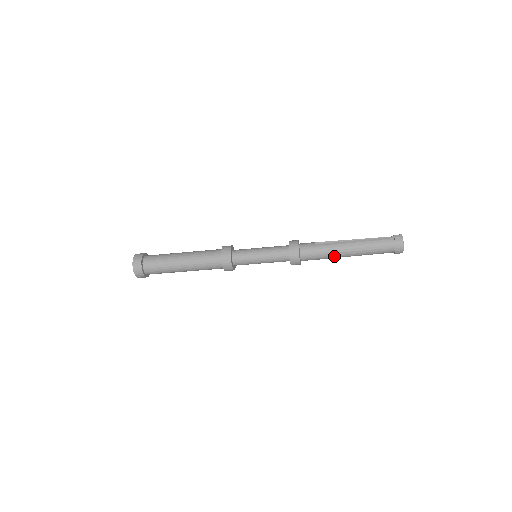
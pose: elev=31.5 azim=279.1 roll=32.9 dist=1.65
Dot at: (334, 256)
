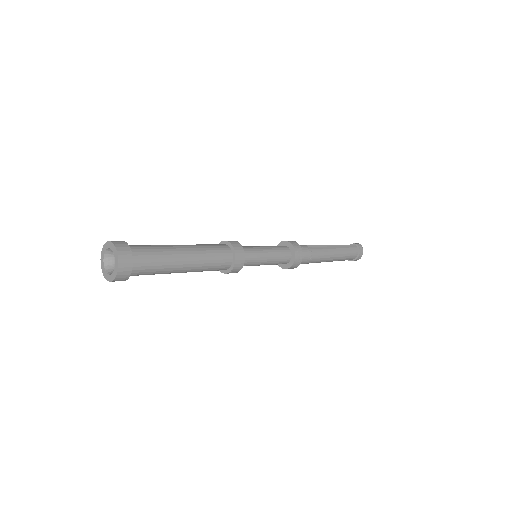
Dot at: (320, 261)
